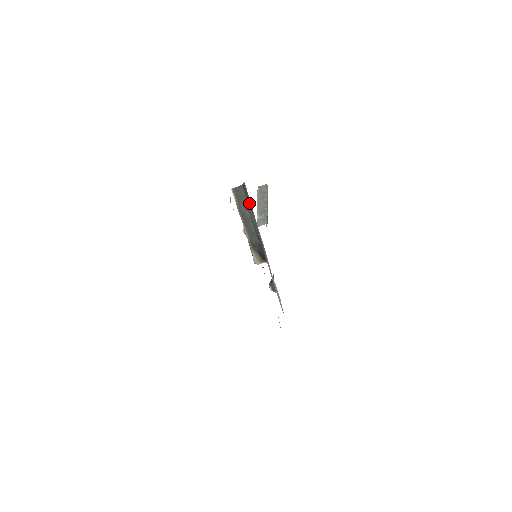
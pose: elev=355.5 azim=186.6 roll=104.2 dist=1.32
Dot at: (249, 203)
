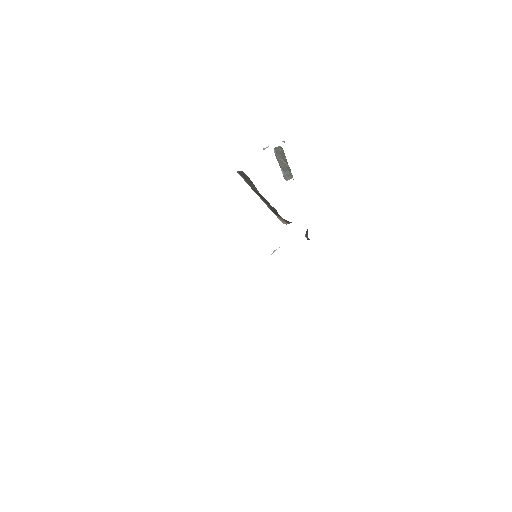
Dot at: occluded
